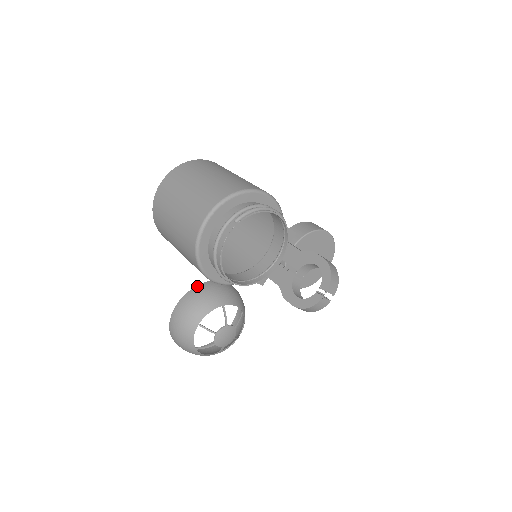
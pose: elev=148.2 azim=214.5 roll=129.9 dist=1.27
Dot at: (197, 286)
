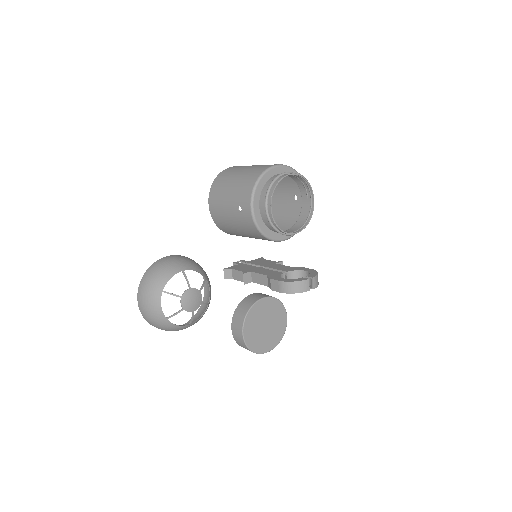
Dot at: occluded
